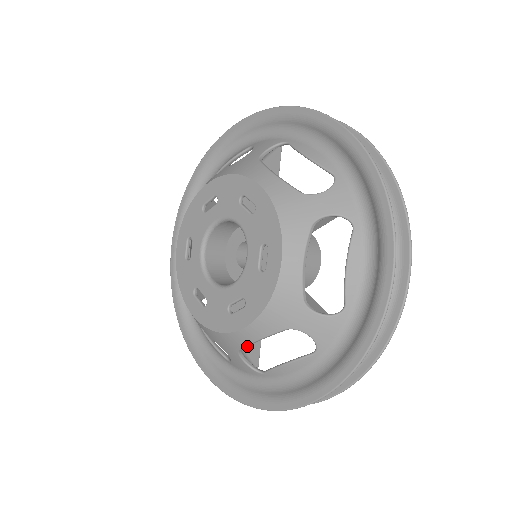
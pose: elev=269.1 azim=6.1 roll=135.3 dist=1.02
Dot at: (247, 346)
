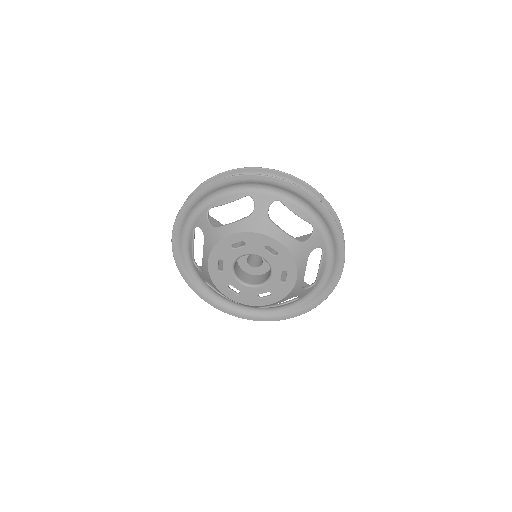
Dot at: occluded
